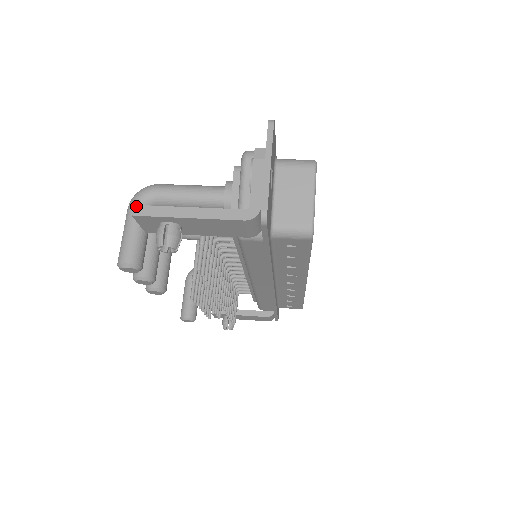
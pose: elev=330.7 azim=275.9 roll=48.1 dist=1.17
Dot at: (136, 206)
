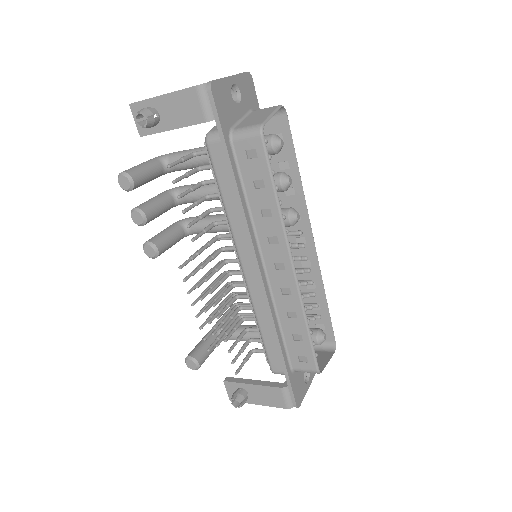
Dot at: occluded
